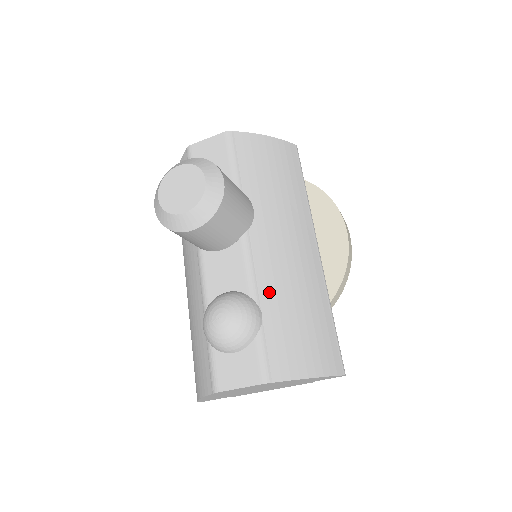
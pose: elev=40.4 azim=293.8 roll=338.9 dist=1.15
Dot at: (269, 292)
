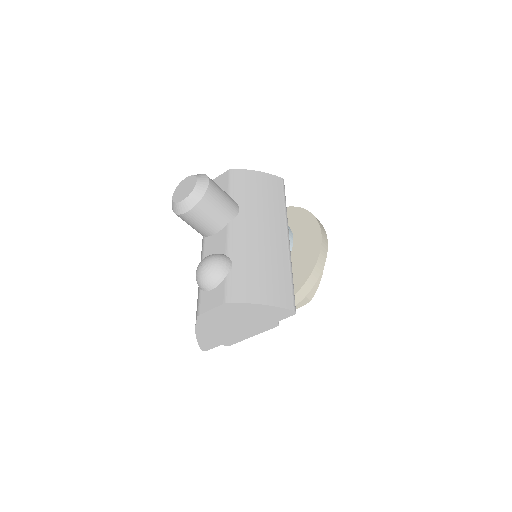
Dot at: (240, 253)
